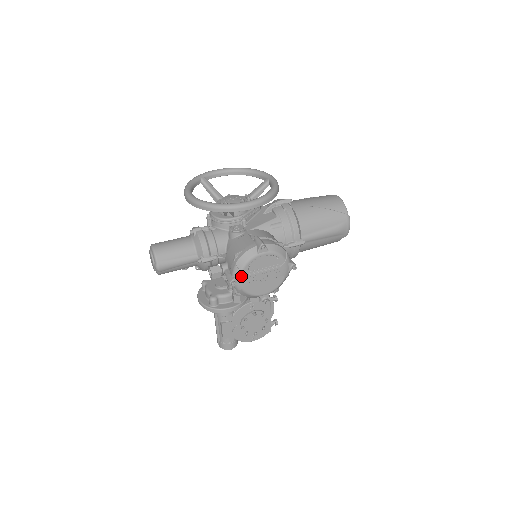
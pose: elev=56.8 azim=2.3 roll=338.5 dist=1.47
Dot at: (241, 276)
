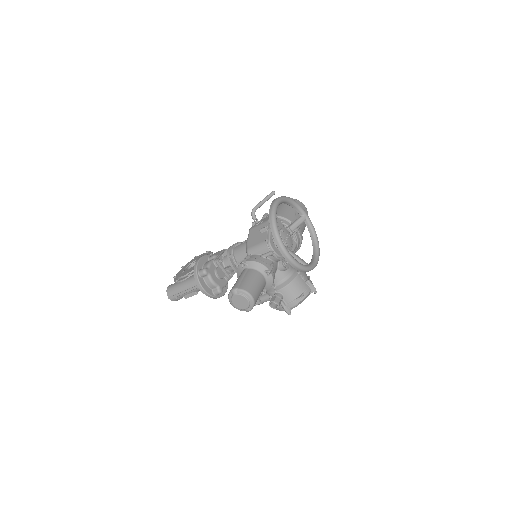
Dot at: occluded
